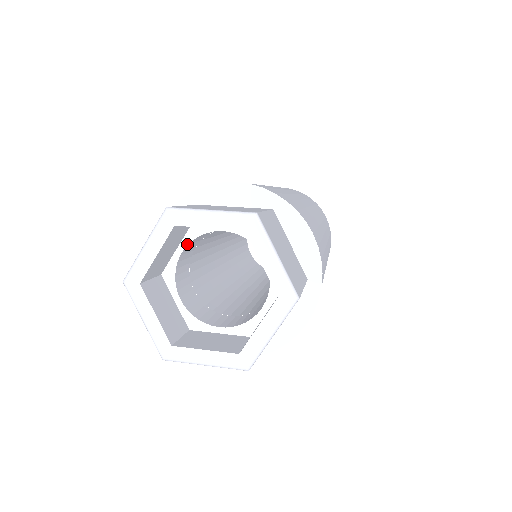
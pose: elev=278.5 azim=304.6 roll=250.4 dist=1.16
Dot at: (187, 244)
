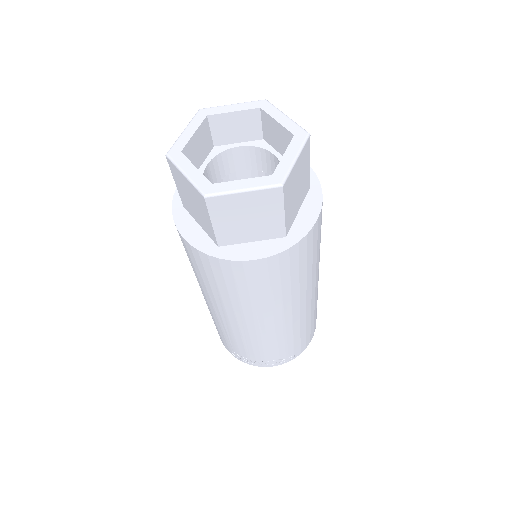
Dot at: (211, 159)
